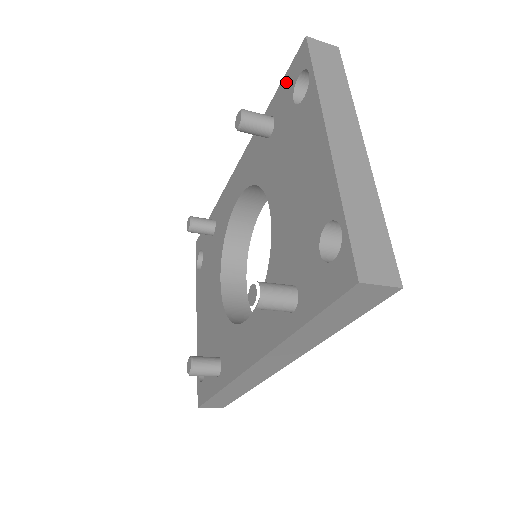
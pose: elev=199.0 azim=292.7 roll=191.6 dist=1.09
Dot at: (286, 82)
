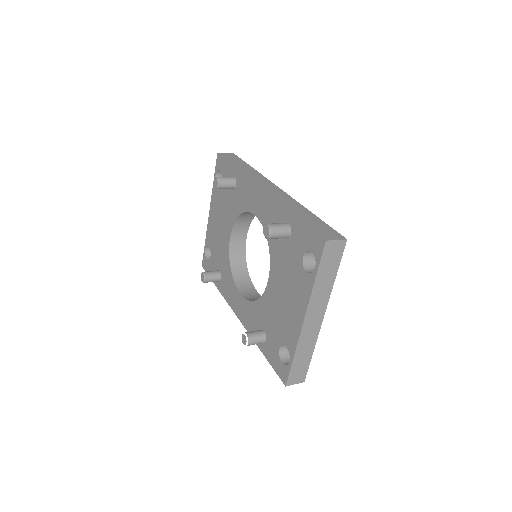
Dot at: (306, 233)
